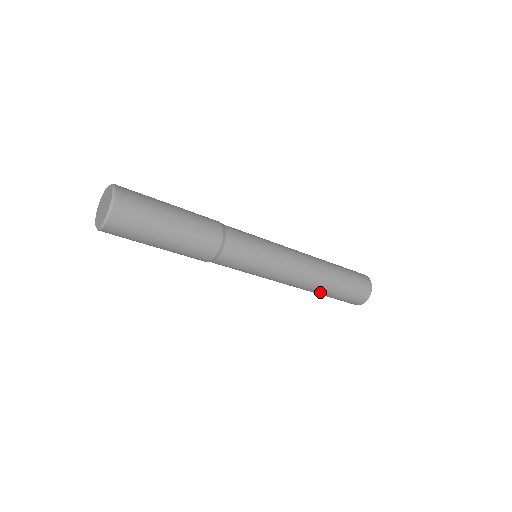
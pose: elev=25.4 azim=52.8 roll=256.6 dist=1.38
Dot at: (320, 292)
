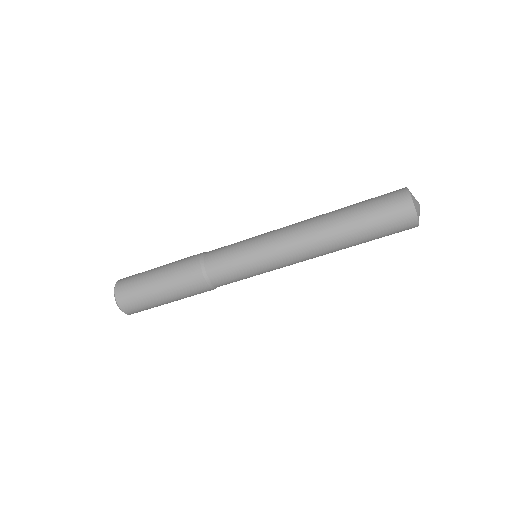
Dot at: (344, 241)
